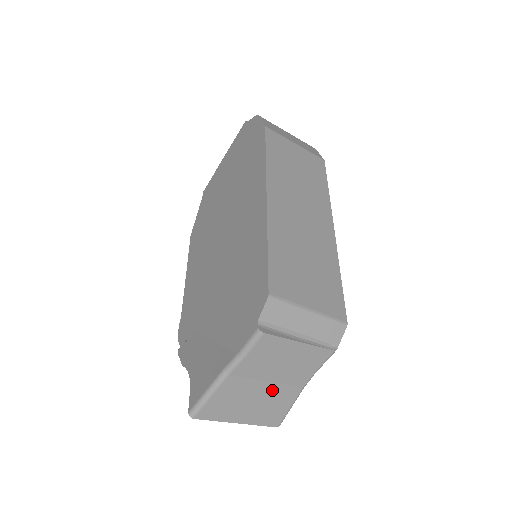
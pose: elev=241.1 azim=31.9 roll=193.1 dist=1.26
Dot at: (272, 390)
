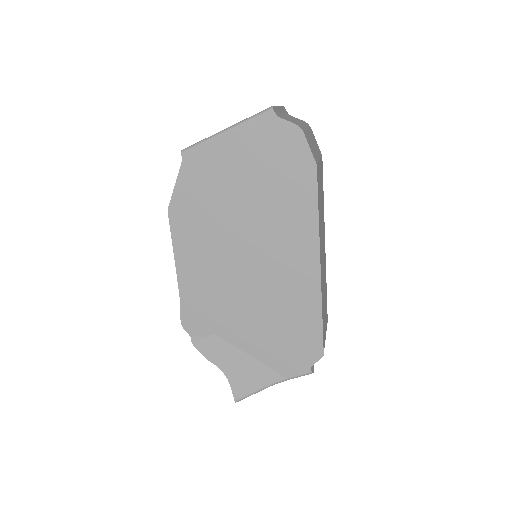
Dot at: occluded
